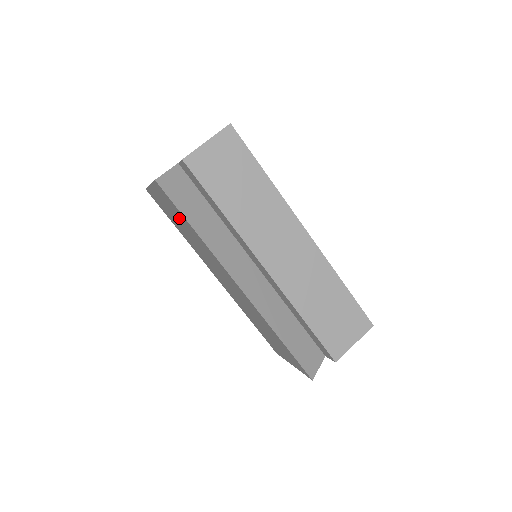
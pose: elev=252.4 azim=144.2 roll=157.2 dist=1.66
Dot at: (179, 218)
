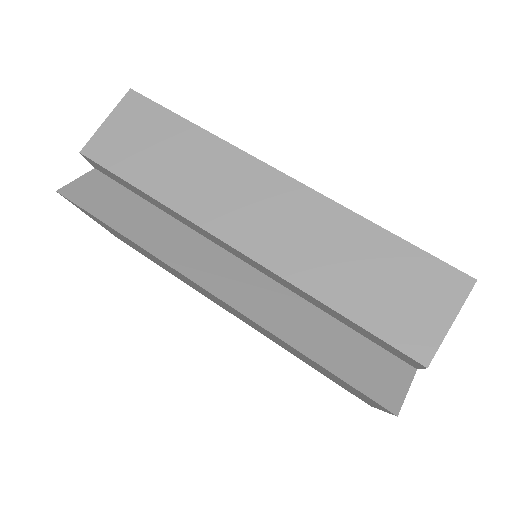
Dot at: occluded
